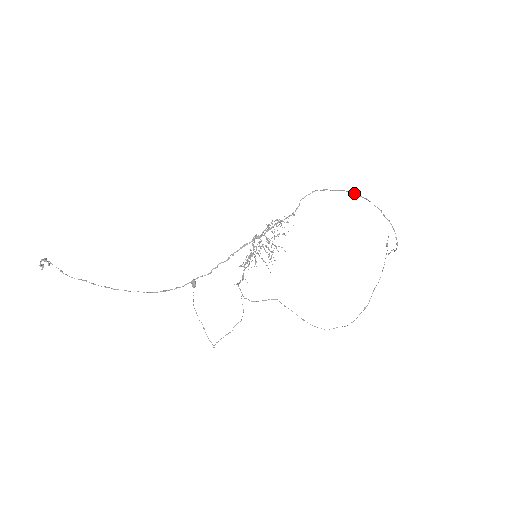
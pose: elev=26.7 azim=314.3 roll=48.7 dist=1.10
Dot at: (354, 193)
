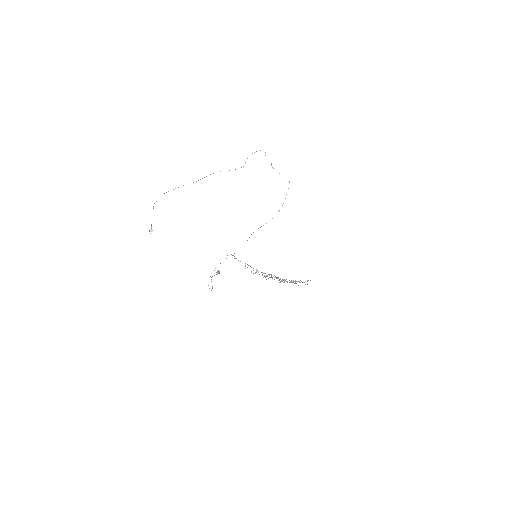
Dot at: (252, 153)
